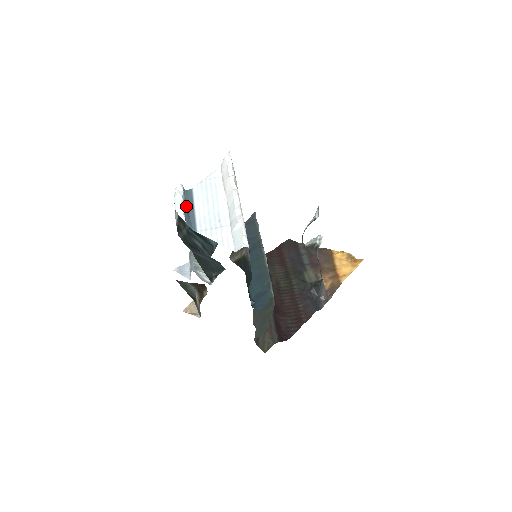
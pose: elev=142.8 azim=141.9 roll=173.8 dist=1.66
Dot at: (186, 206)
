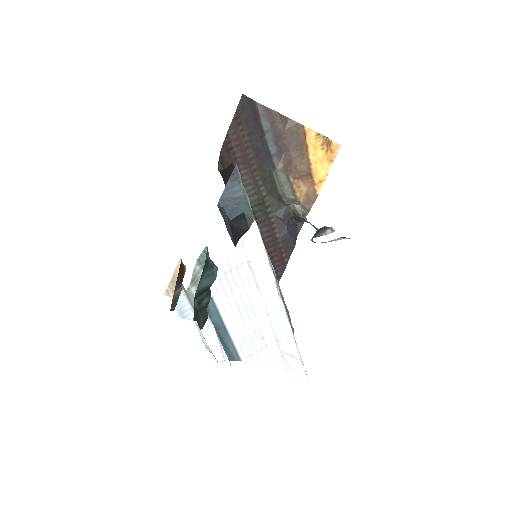
Dot at: (219, 336)
